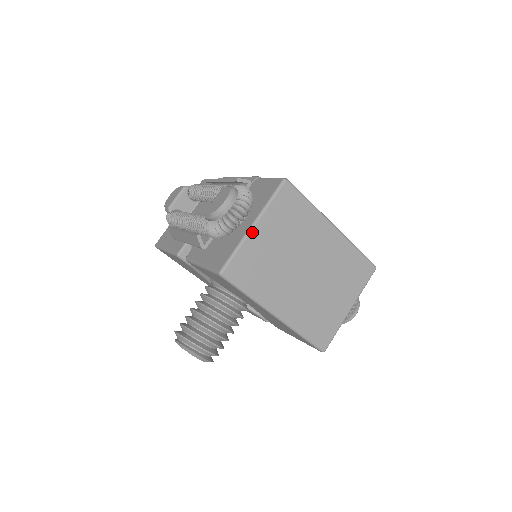
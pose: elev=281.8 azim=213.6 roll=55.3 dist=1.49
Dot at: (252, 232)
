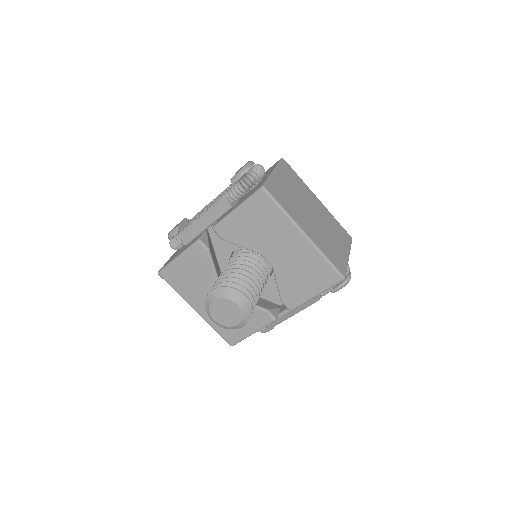
Dot at: (274, 174)
